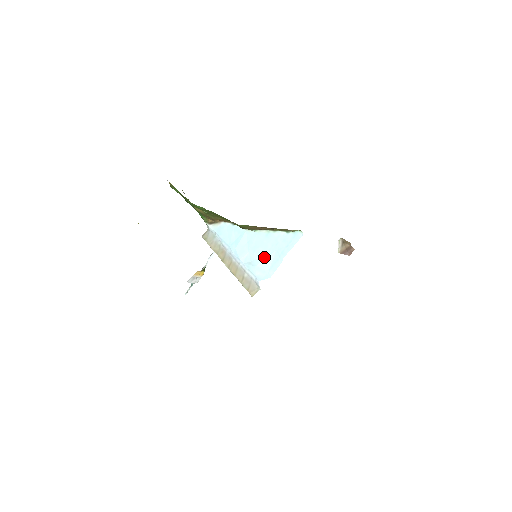
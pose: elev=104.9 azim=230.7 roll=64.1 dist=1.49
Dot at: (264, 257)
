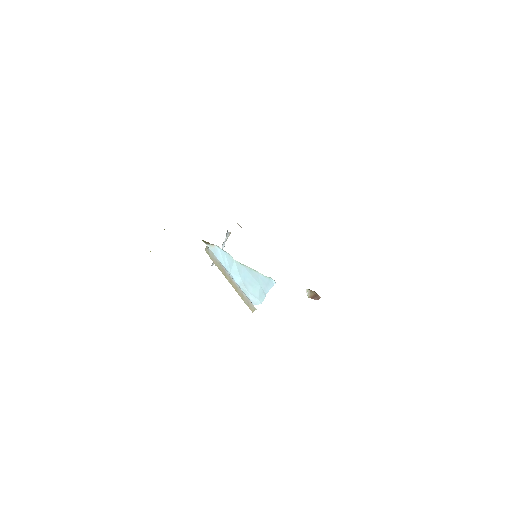
Dot at: (252, 287)
